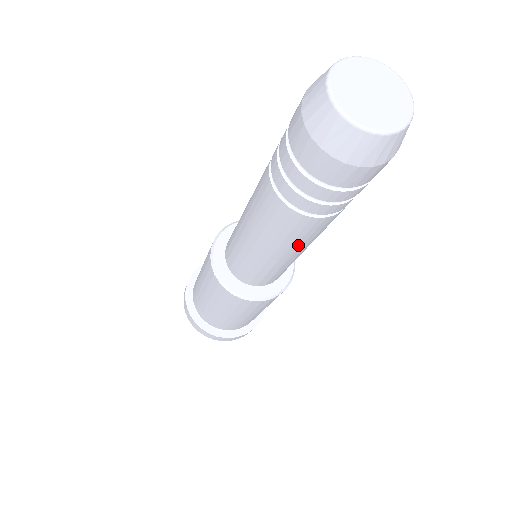
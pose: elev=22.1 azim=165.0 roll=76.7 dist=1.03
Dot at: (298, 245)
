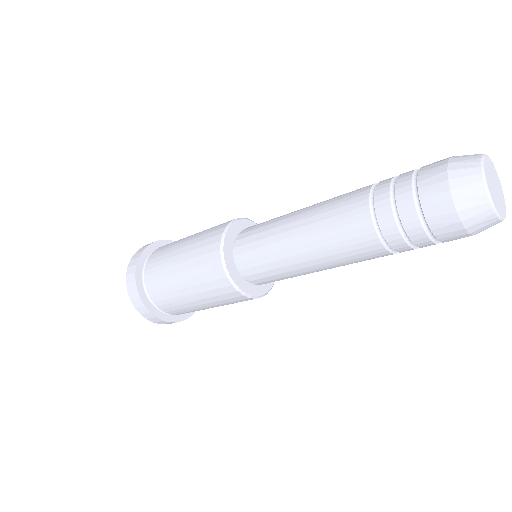
Dot at: occluded
